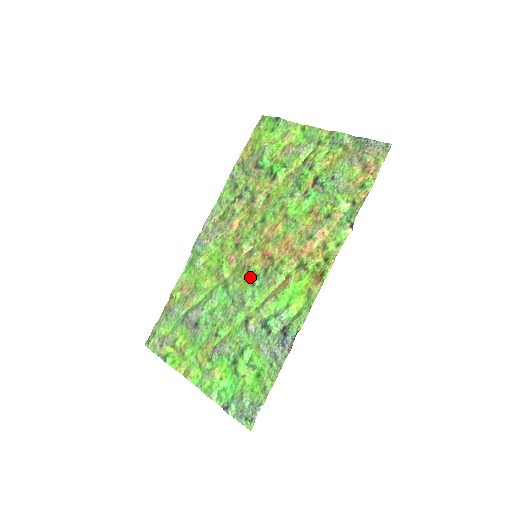
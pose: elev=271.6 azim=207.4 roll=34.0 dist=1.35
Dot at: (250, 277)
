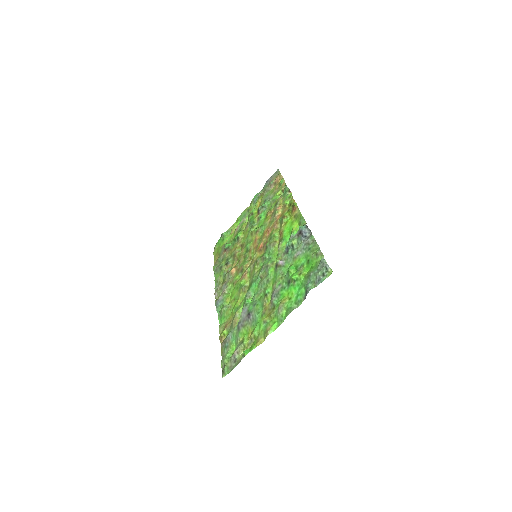
Dot at: (260, 260)
